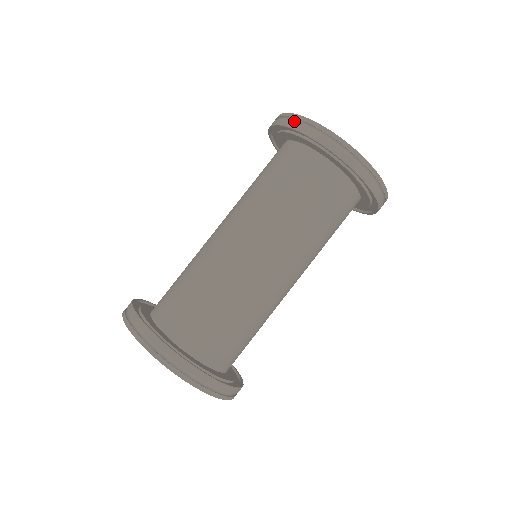
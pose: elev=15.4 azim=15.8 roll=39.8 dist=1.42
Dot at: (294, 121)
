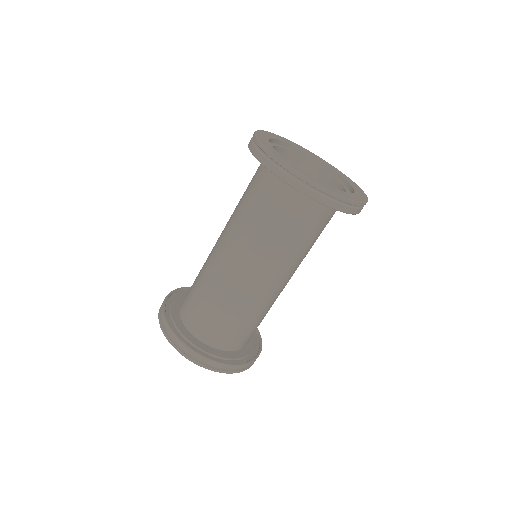
Dot at: (303, 183)
